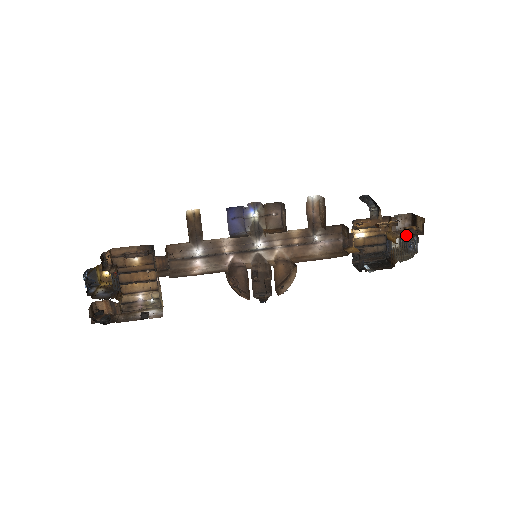
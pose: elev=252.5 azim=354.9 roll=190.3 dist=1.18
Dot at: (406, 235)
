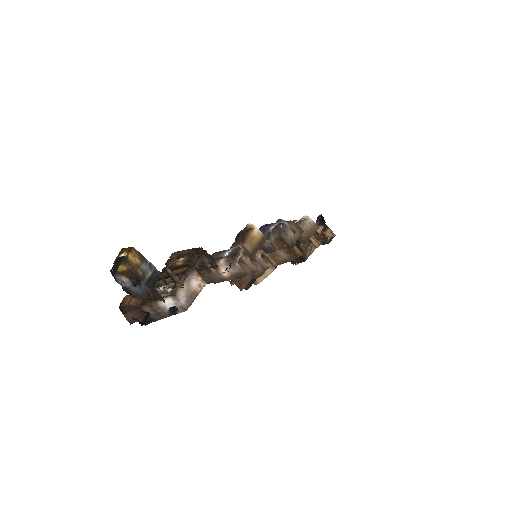
Dot at: (321, 242)
